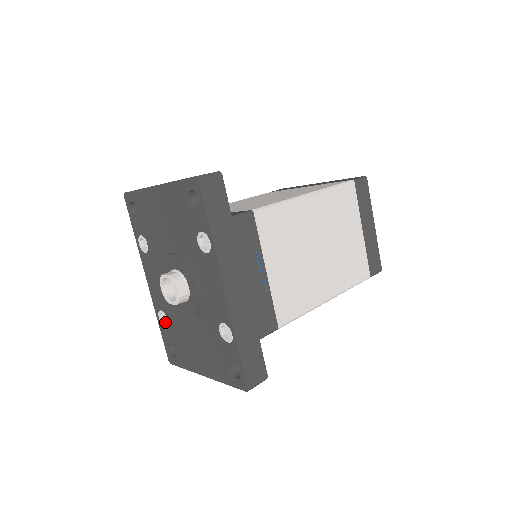
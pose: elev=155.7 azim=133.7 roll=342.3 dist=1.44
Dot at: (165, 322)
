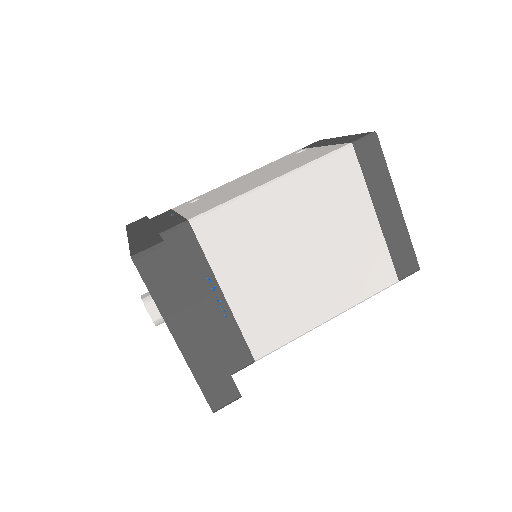
Dot at: occluded
